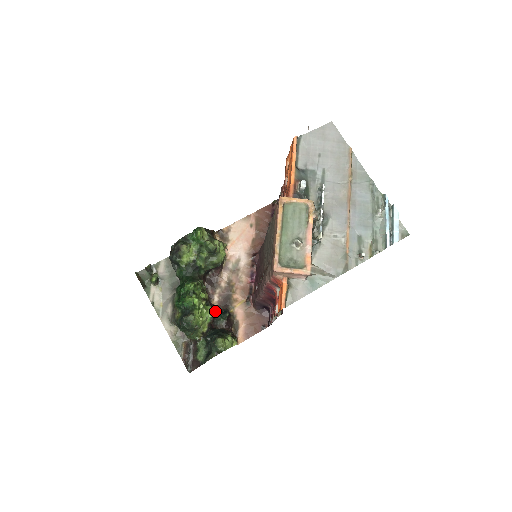
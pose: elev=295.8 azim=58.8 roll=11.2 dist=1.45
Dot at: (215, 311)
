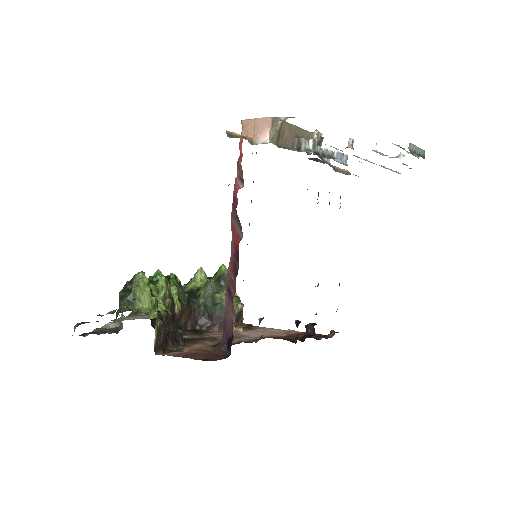
Dot at: occluded
